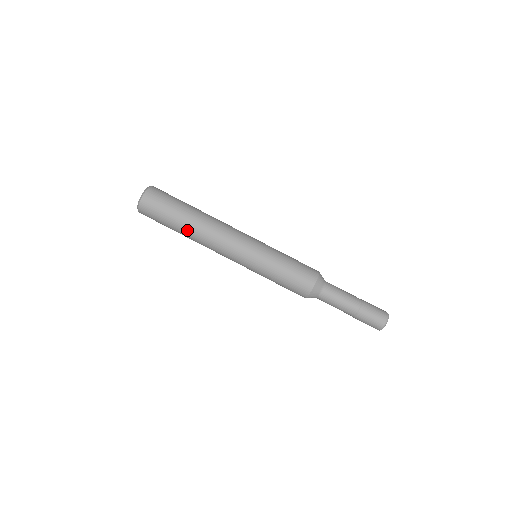
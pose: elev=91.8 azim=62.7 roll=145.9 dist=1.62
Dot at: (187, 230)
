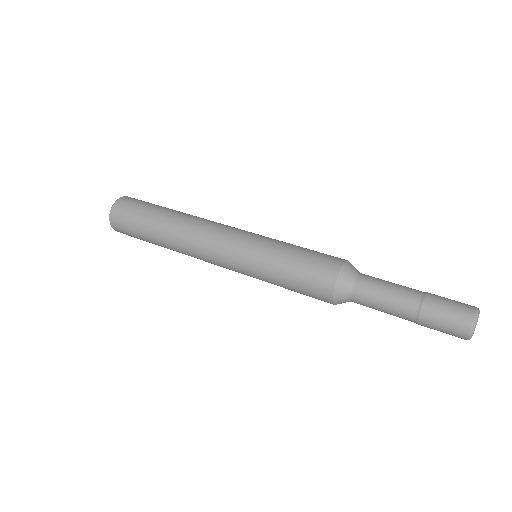
Dot at: (167, 220)
